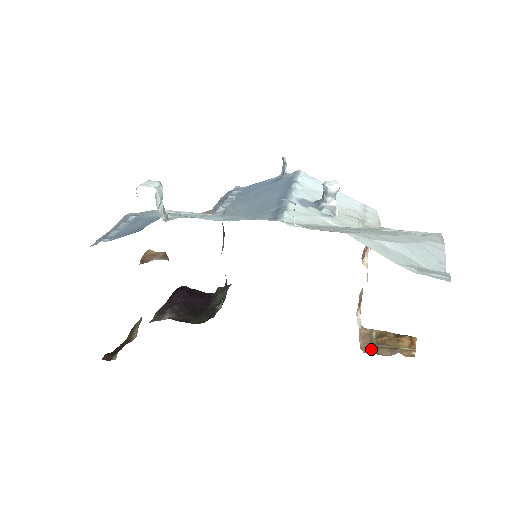
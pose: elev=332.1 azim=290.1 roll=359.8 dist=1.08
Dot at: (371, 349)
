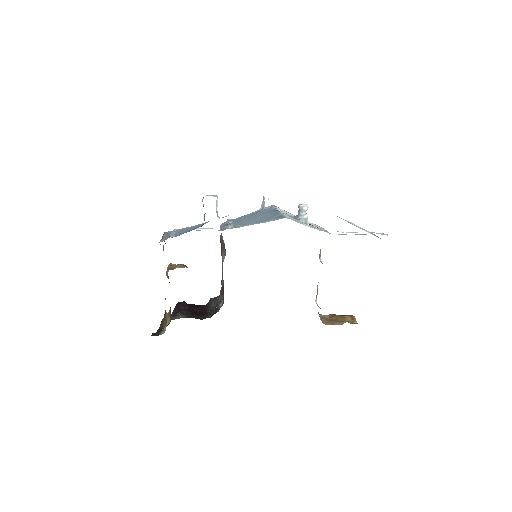
Dot at: (329, 323)
